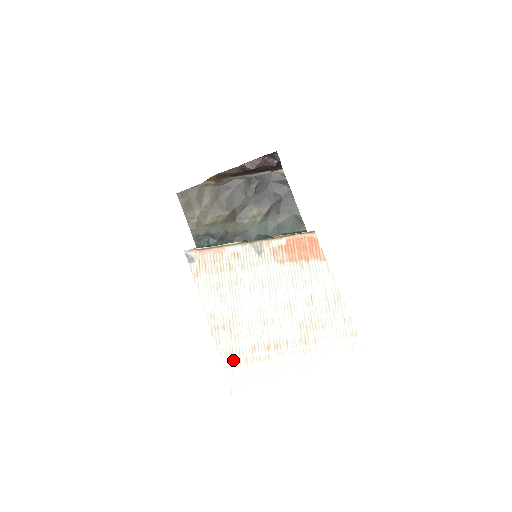
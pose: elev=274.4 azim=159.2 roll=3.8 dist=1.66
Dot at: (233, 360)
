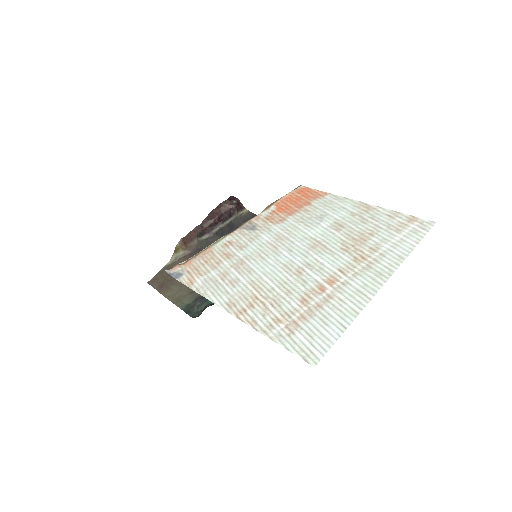
Dot at: (285, 327)
